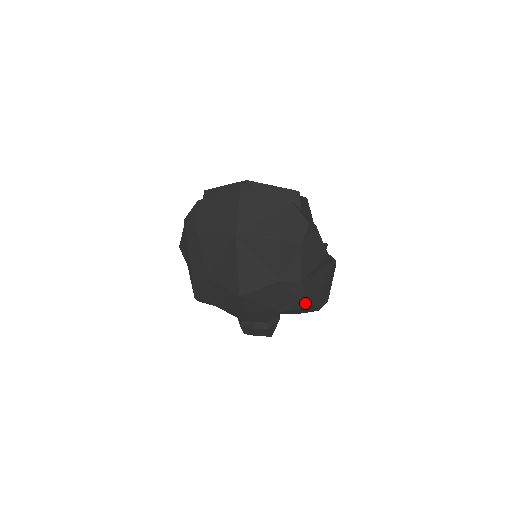
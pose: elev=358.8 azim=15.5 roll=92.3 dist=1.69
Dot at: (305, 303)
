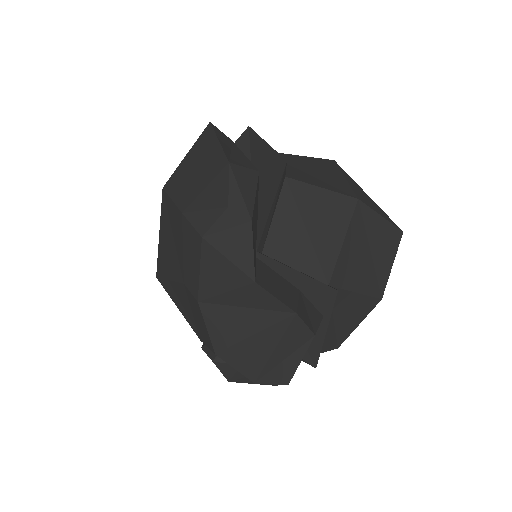
Dot at: (211, 345)
